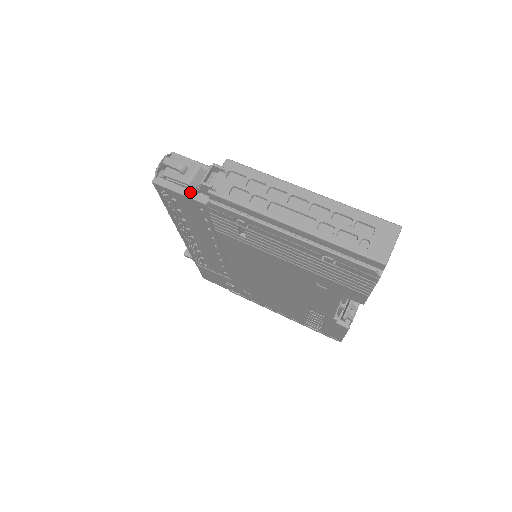
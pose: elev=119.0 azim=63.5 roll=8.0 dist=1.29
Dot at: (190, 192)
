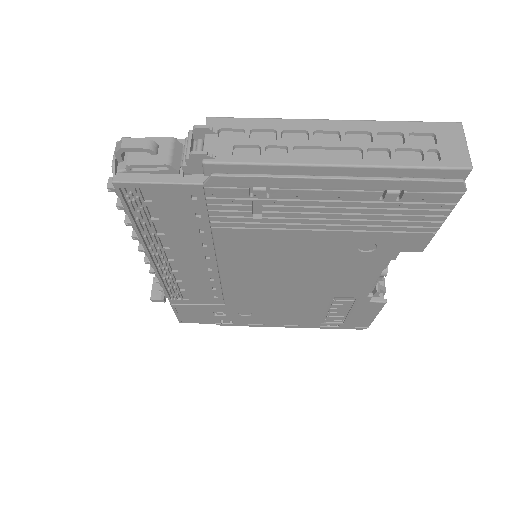
Dot at: (173, 177)
